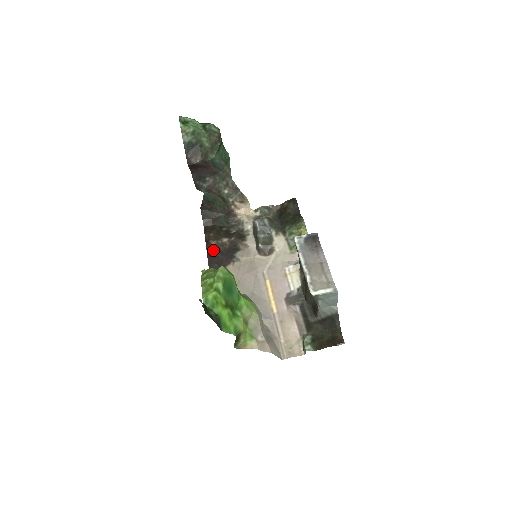
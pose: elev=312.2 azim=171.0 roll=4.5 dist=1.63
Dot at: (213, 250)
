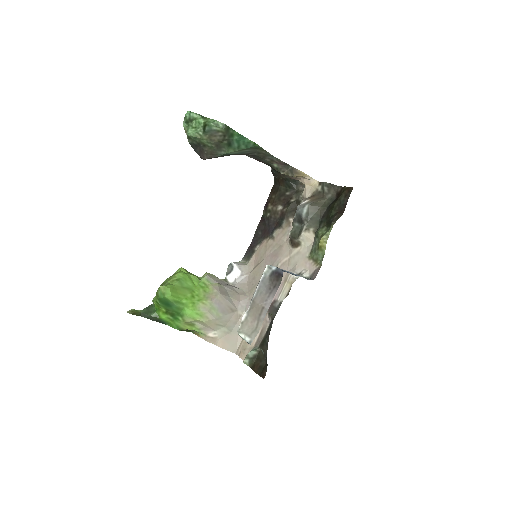
Dot at: (266, 215)
